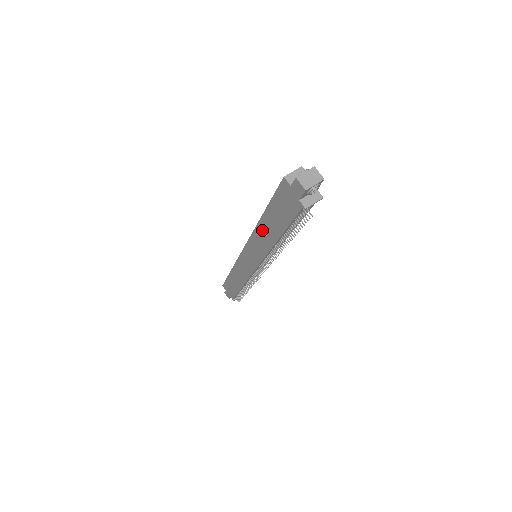
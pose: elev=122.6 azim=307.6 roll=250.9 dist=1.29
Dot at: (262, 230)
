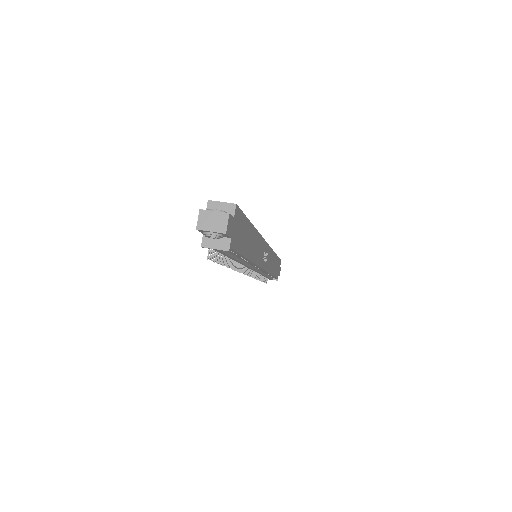
Dot at: occluded
